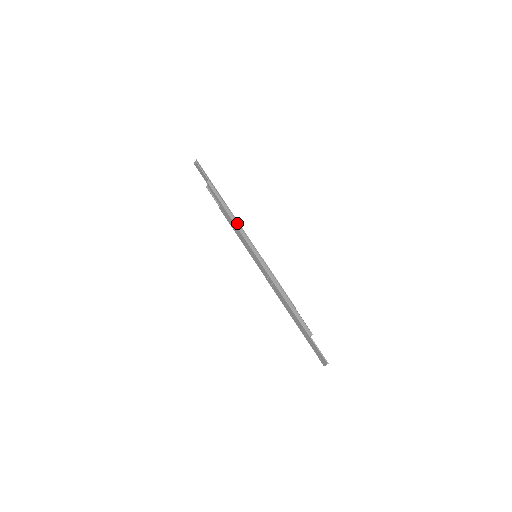
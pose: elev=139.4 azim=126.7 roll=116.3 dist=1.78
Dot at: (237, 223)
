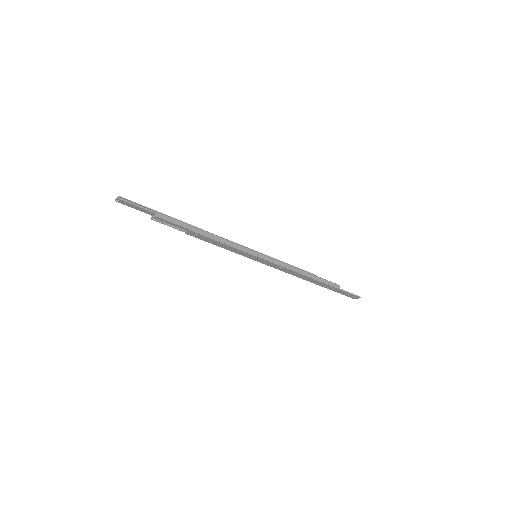
Dot at: (220, 239)
